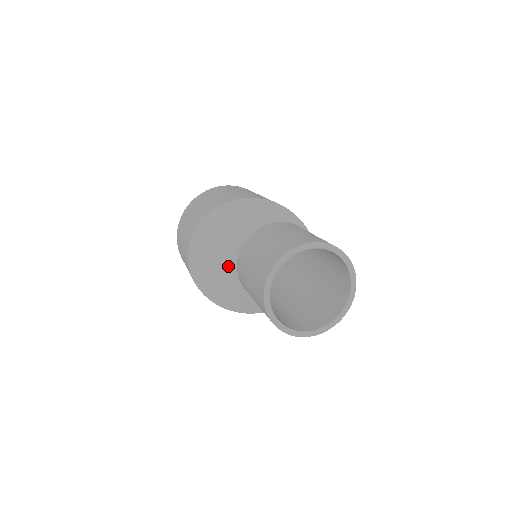
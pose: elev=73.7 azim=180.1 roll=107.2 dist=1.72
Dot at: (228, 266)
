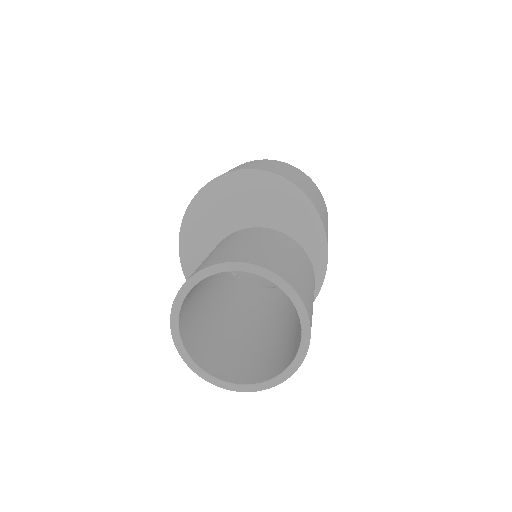
Dot at: (223, 227)
